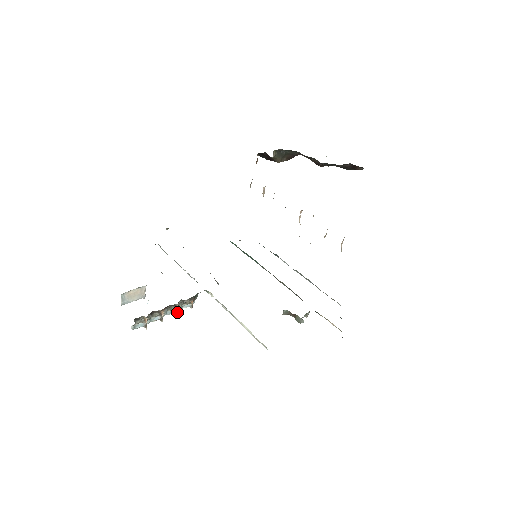
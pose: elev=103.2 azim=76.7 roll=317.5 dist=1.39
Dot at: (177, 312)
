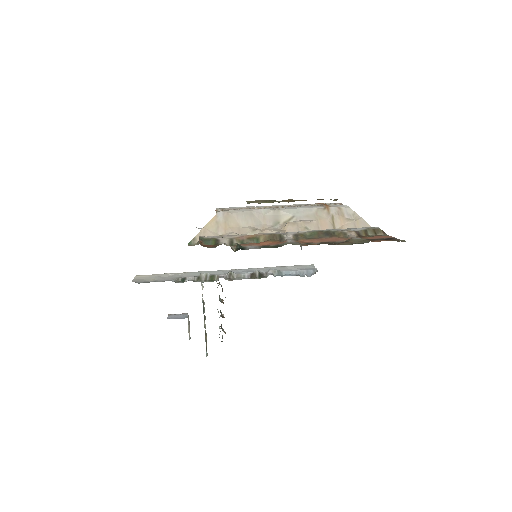
Dot at: (222, 301)
